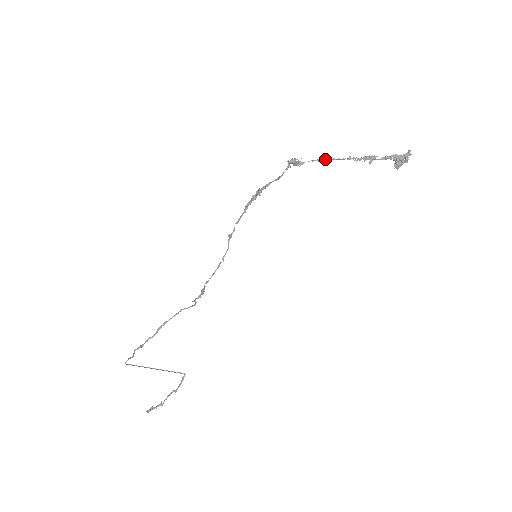
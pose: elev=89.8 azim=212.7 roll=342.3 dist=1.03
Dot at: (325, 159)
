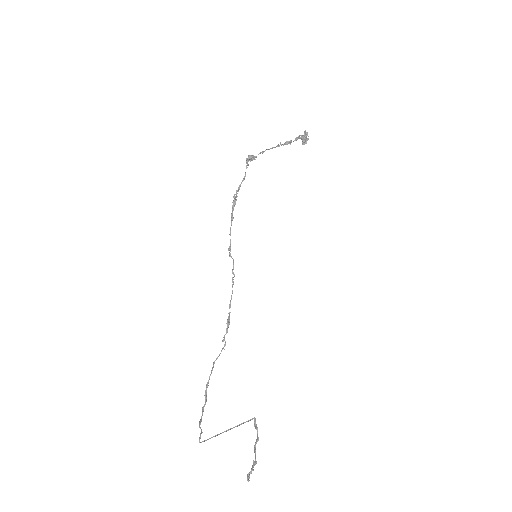
Dot at: occluded
